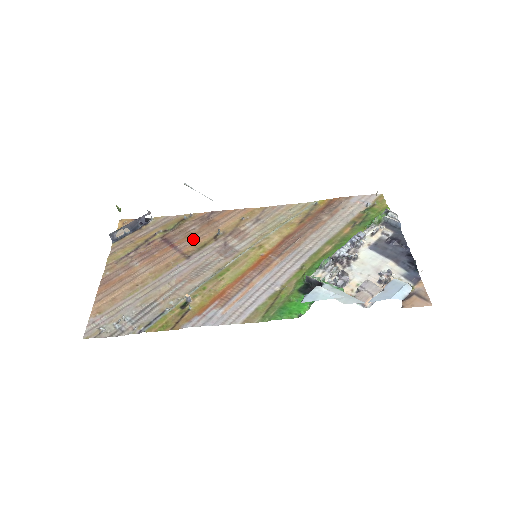
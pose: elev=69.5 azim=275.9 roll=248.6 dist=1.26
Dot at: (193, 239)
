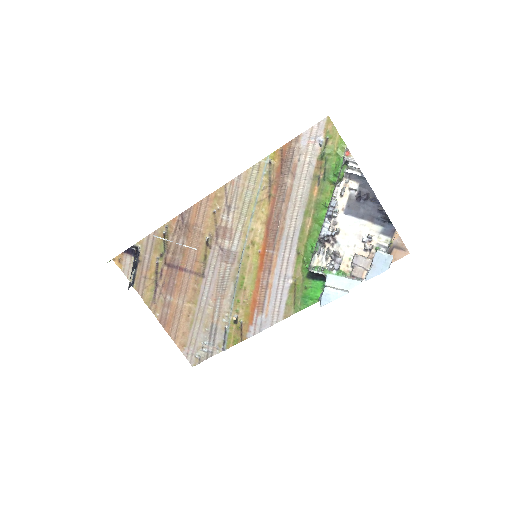
Dot at: (191, 255)
